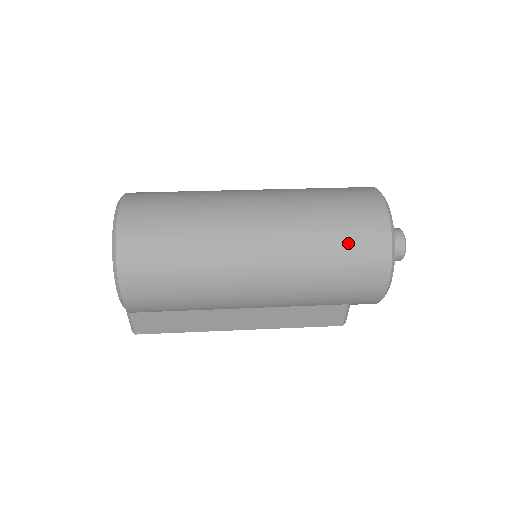
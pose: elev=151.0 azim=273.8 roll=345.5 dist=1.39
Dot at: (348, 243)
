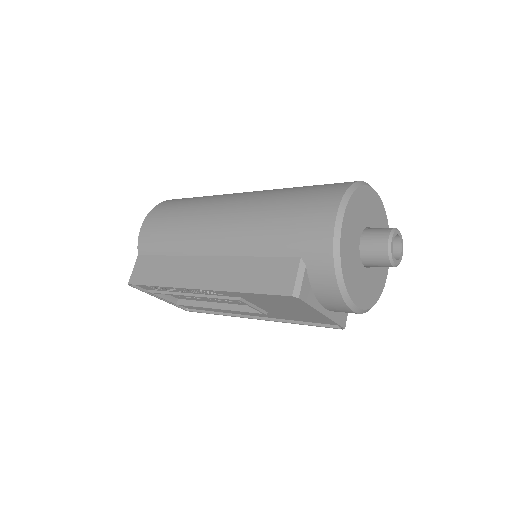
Dot at: (313, 187)
